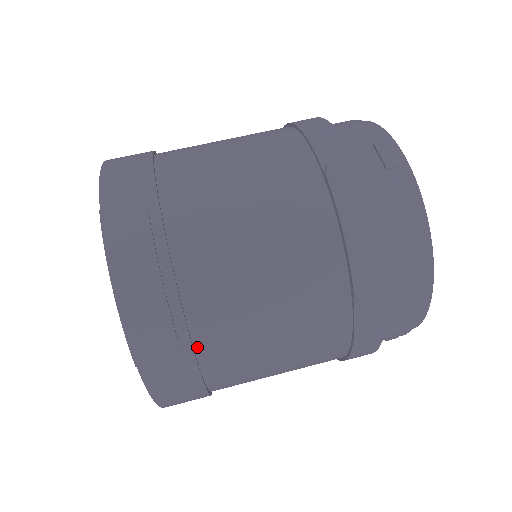
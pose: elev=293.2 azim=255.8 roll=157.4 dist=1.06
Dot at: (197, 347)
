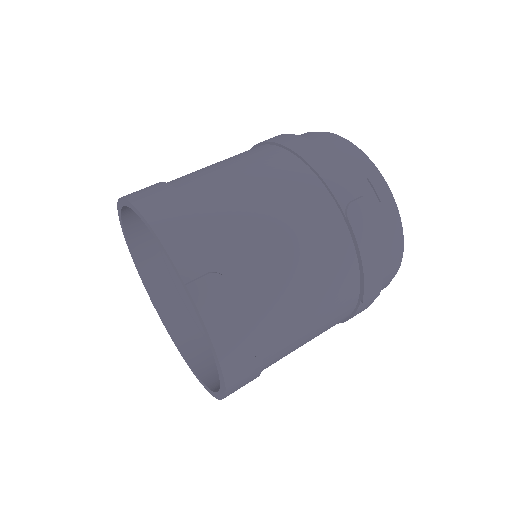
Dot at: (263, 362)
